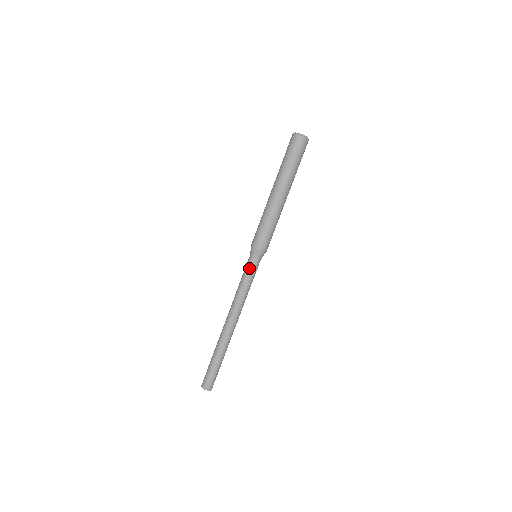
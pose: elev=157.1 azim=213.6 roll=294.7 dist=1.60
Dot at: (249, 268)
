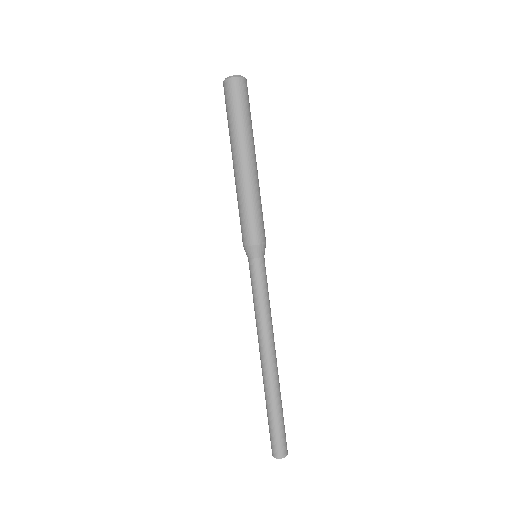
Dot at: (251, 275)
